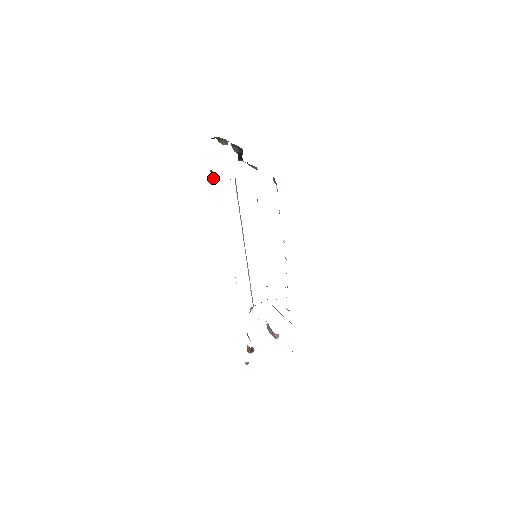
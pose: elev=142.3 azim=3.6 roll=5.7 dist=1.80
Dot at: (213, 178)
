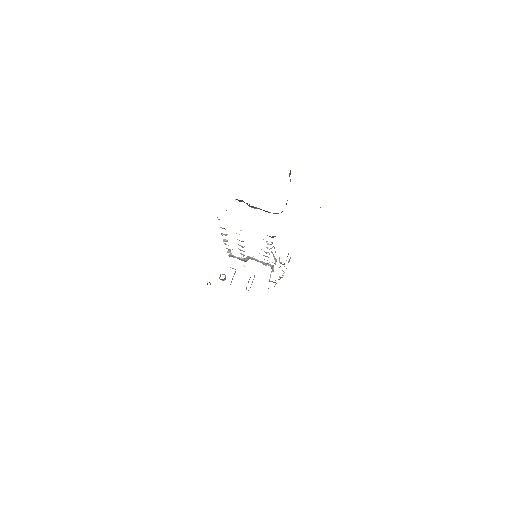
Dot at: occluded
